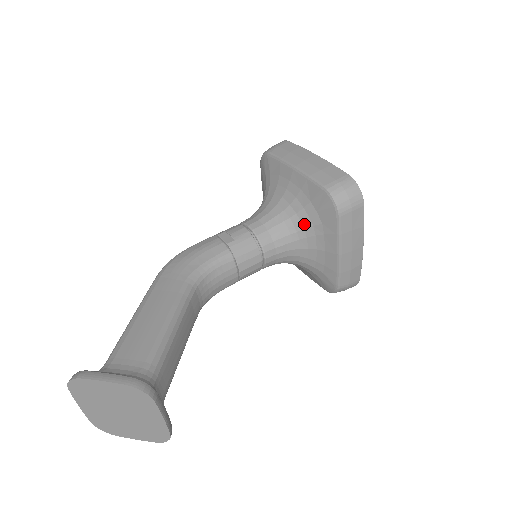
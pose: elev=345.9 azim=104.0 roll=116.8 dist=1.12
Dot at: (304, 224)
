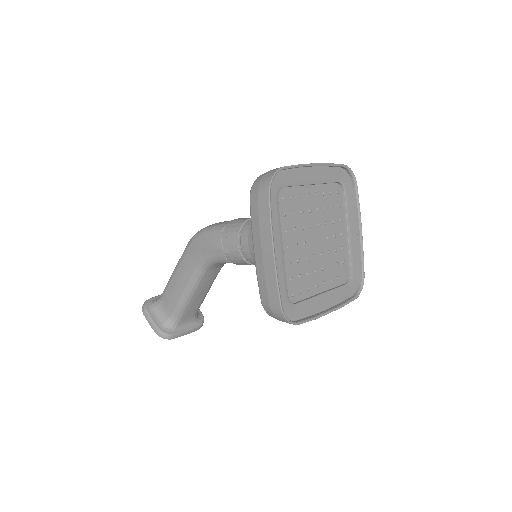
Dot at: occluded
